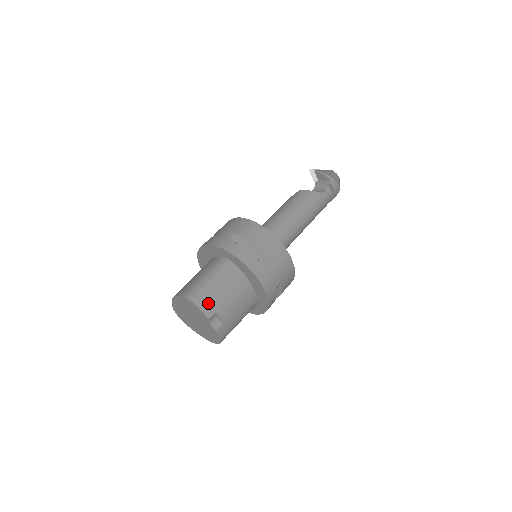
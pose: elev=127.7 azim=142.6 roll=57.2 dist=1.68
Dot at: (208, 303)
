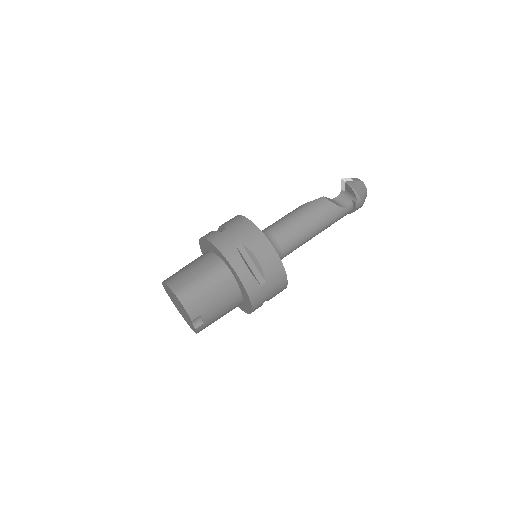
Dot at: (196, 307)
